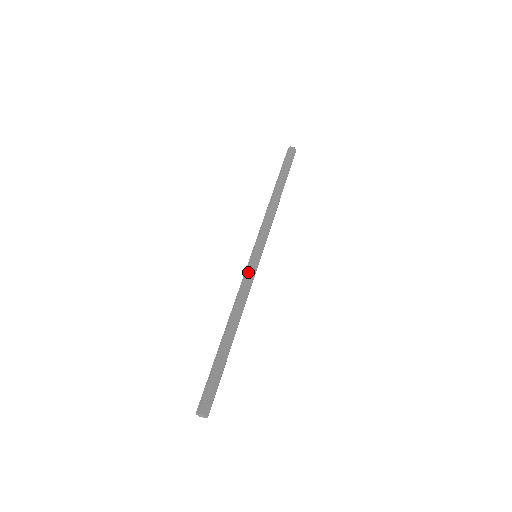
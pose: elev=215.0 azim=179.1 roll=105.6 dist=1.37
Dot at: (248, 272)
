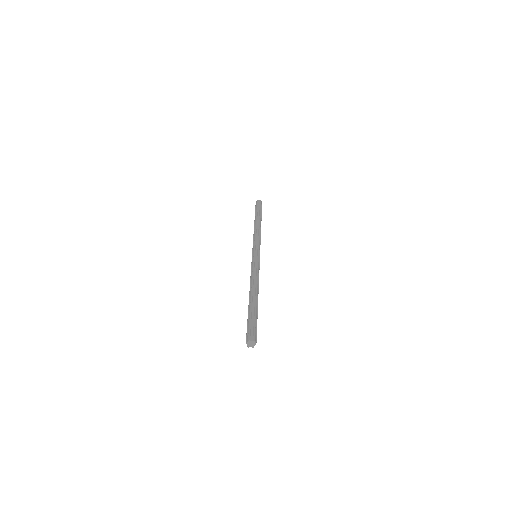
Dot at: (252, 265)
